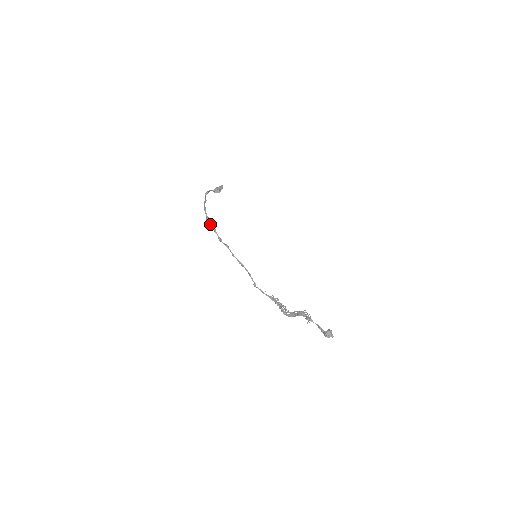
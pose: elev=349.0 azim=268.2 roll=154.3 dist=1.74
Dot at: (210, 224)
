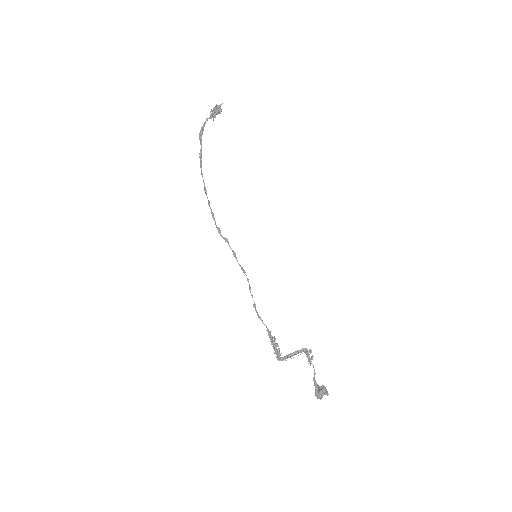
Dot at: occluded
